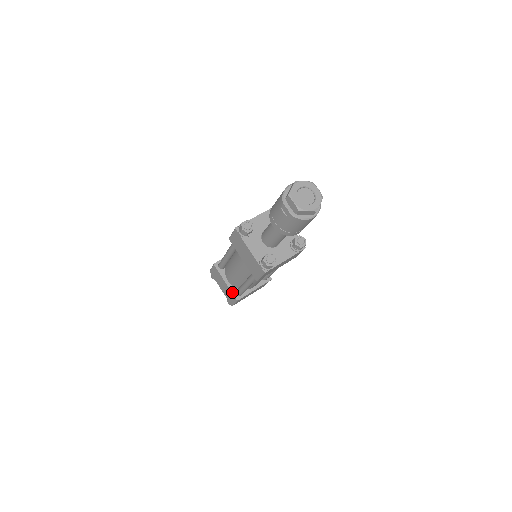
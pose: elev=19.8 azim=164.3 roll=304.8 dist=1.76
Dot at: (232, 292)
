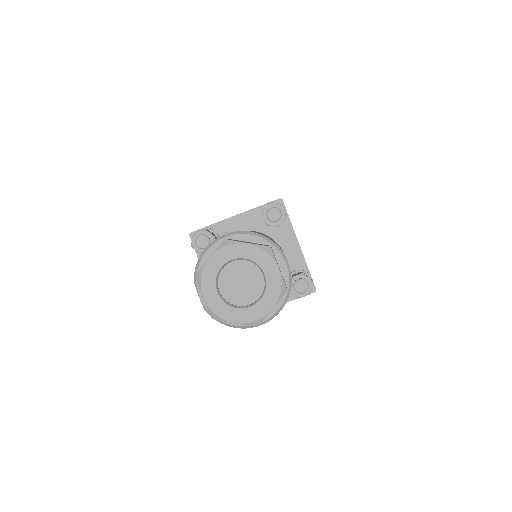
Dot at: occluded
